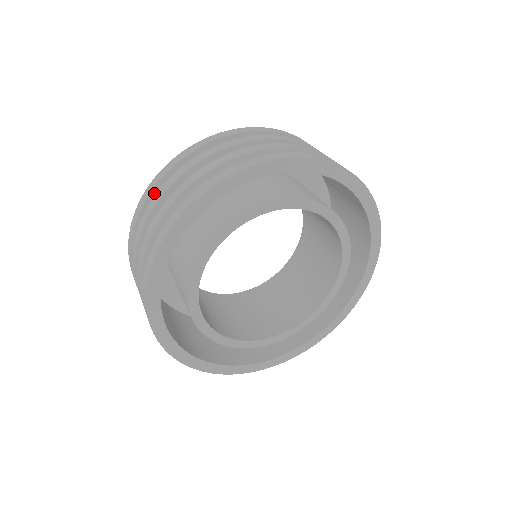
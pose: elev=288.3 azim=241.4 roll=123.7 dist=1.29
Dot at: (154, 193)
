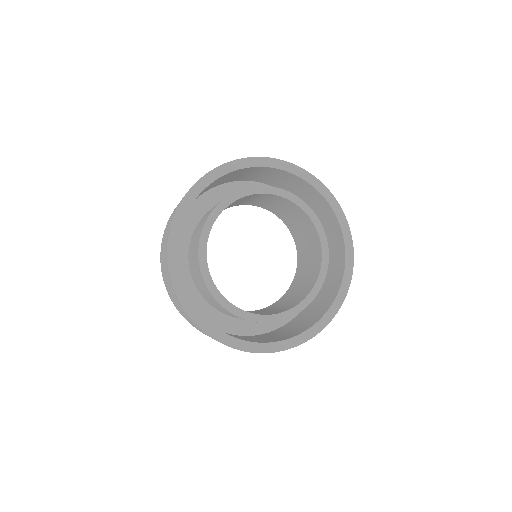
Dot at: occluded
